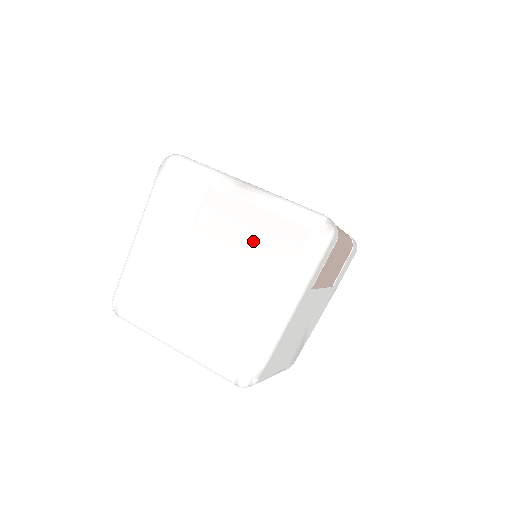
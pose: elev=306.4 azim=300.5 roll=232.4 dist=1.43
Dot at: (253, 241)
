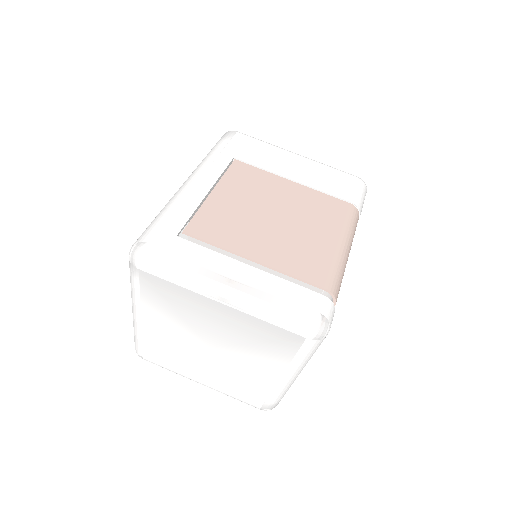
Dot at: (249, 337)
